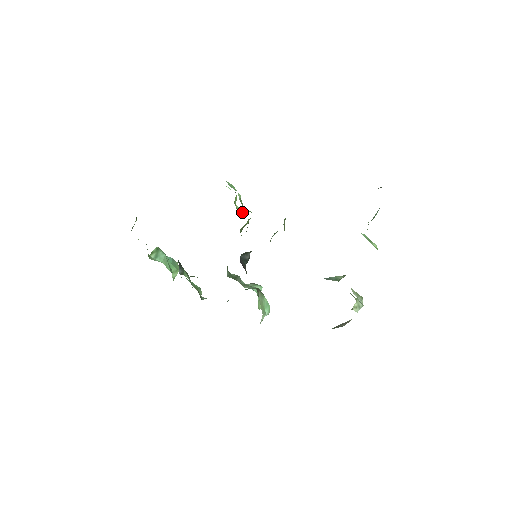
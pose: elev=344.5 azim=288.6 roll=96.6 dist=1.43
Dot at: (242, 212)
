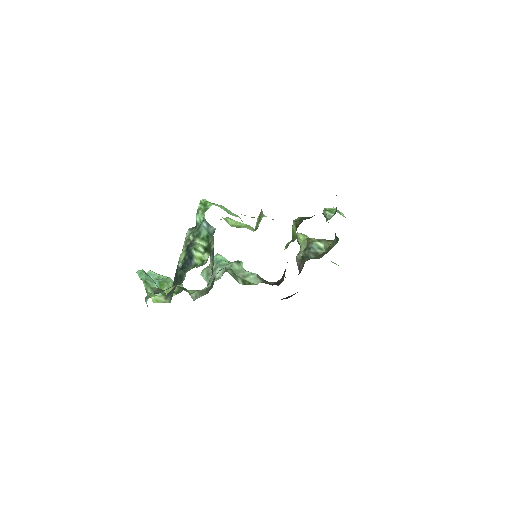
Dot at: (229, 222)
